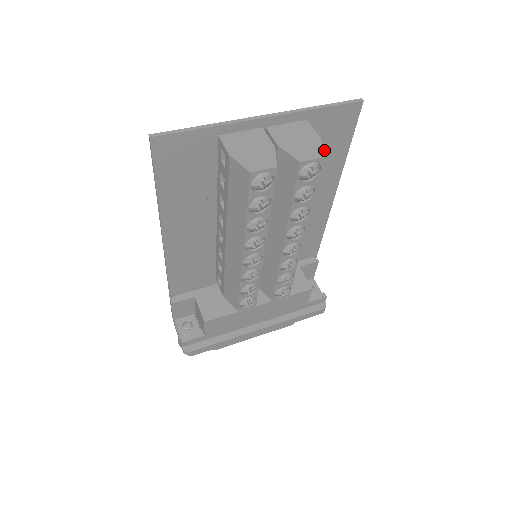
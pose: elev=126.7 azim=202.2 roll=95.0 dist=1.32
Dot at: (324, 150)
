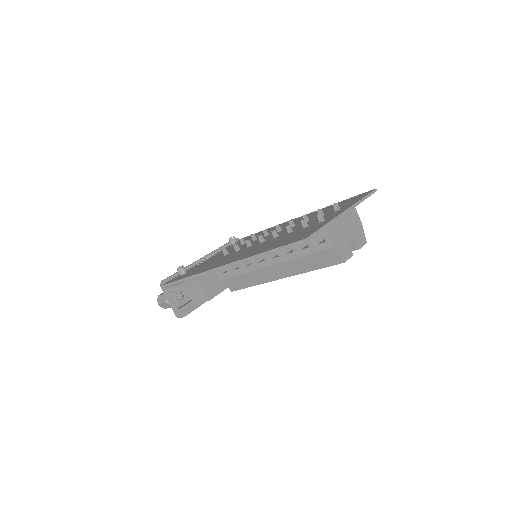
Dot at: occluded
